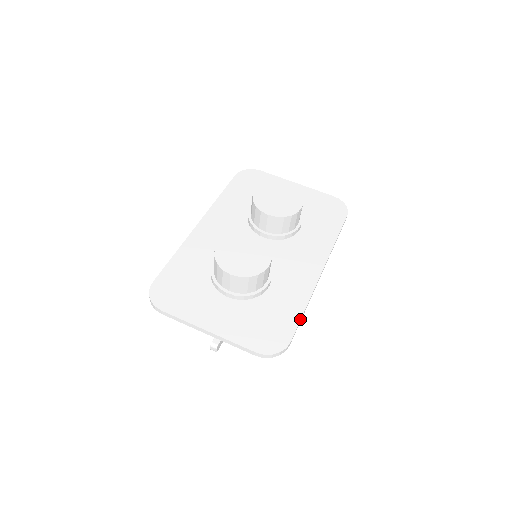
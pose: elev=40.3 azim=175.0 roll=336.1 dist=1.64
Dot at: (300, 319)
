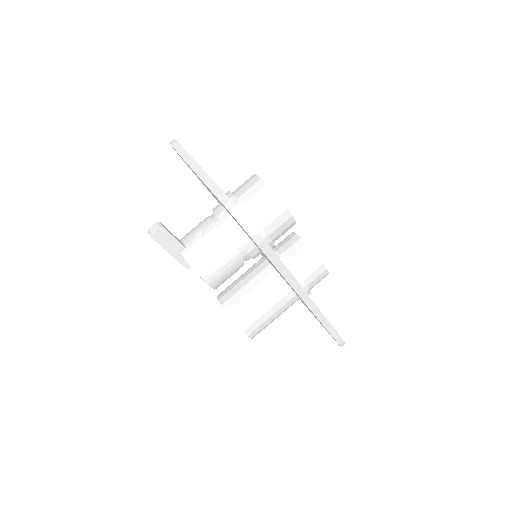
Dot at: occluded
